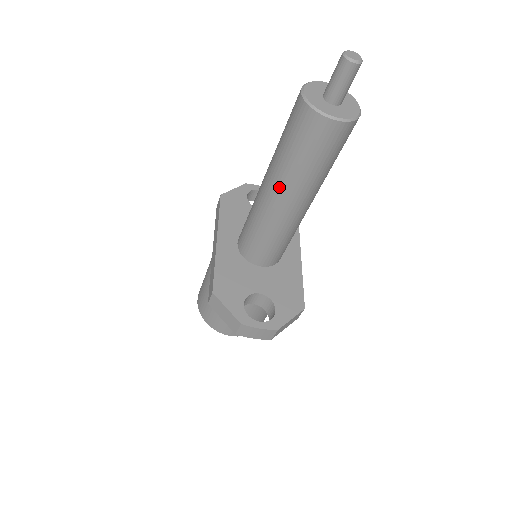
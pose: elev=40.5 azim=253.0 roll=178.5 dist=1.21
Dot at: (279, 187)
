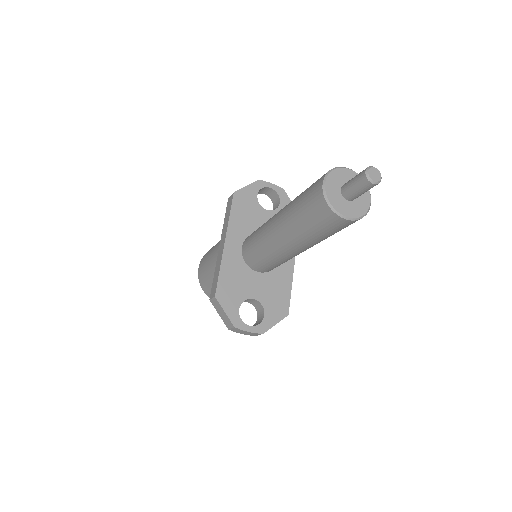
Dot at: (287, 237)
